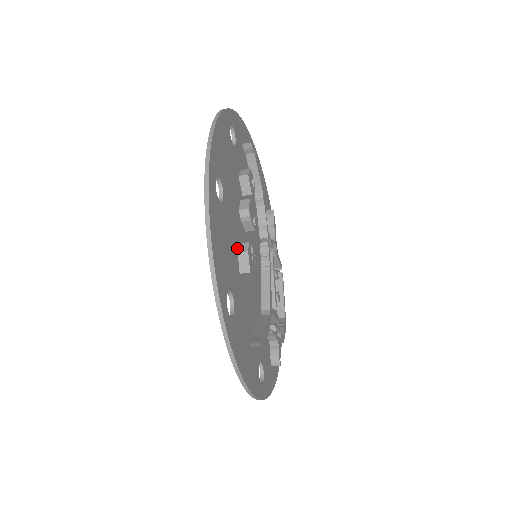
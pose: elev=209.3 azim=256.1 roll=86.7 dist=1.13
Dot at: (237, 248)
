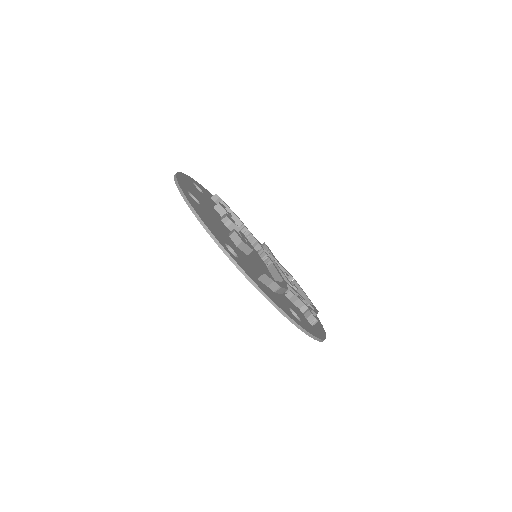
Dot at: (227, 234)
